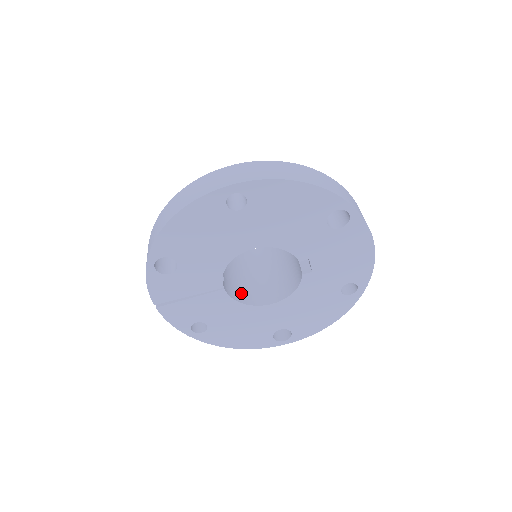
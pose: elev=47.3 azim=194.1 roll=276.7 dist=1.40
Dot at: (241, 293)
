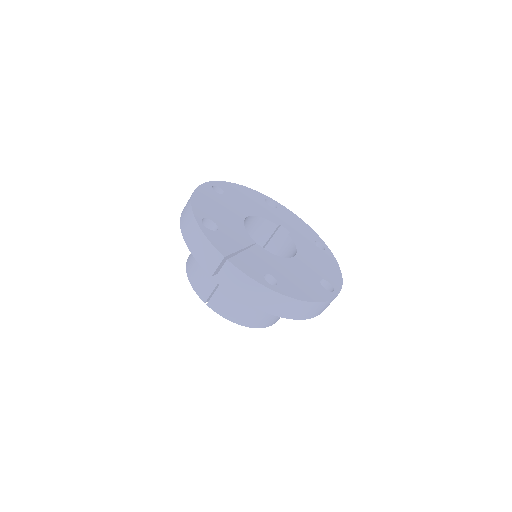
Dot at: occluded
